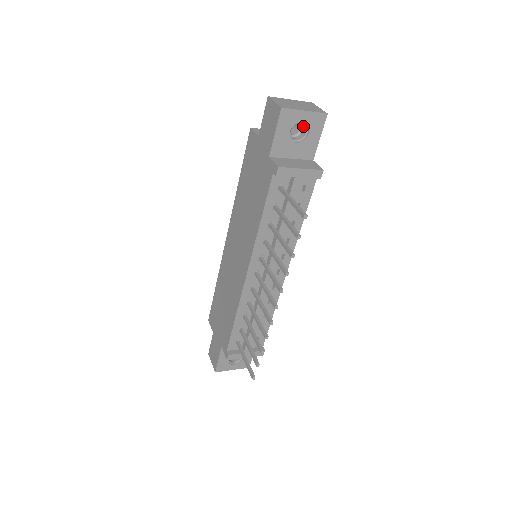
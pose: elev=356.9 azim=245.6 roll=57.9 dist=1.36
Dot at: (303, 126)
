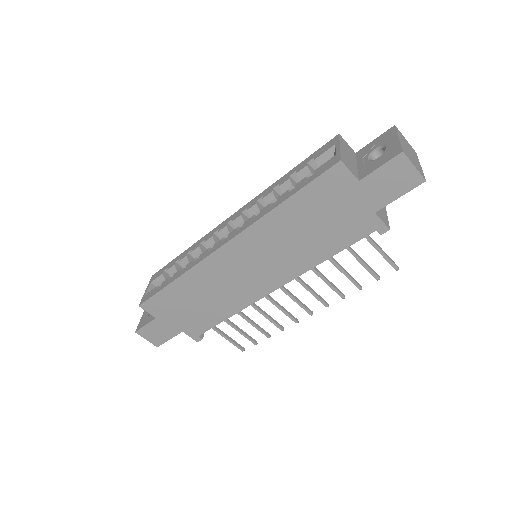
Dot at: occluded
